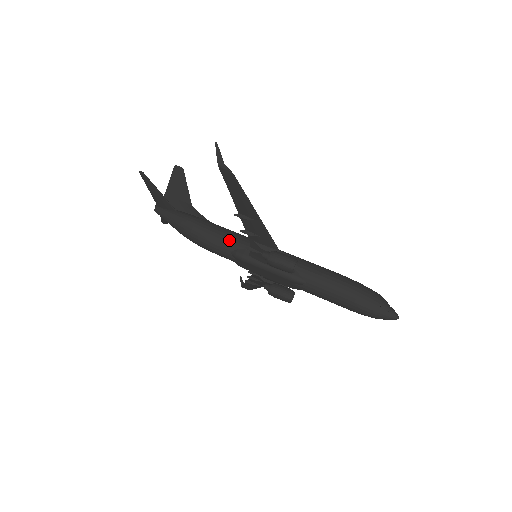
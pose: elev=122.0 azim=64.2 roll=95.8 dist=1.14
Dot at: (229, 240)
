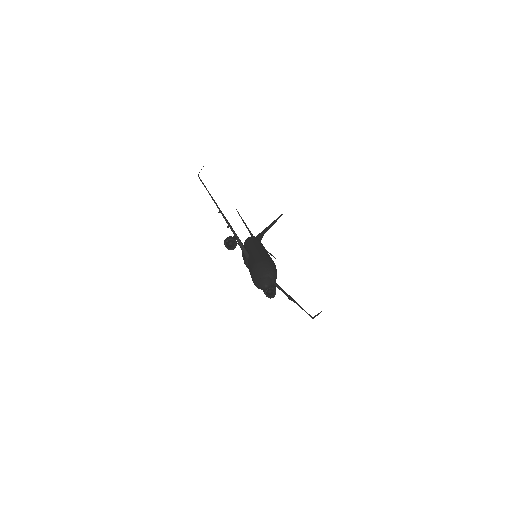
Dot at: (247, 245)
